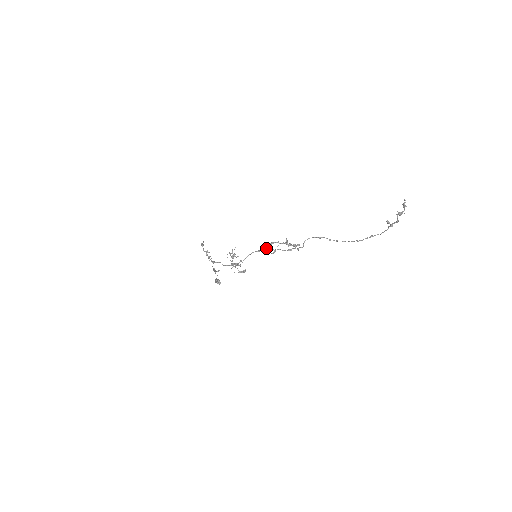
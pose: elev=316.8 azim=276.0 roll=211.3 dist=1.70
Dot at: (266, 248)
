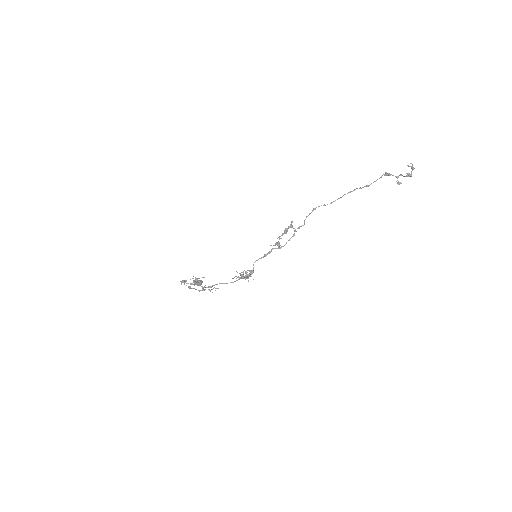
Dot at: occluded
